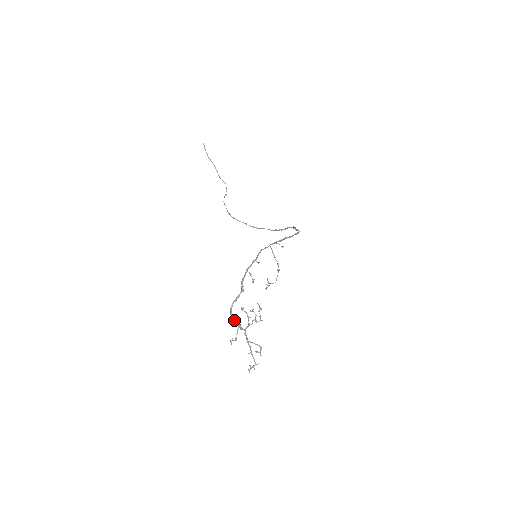
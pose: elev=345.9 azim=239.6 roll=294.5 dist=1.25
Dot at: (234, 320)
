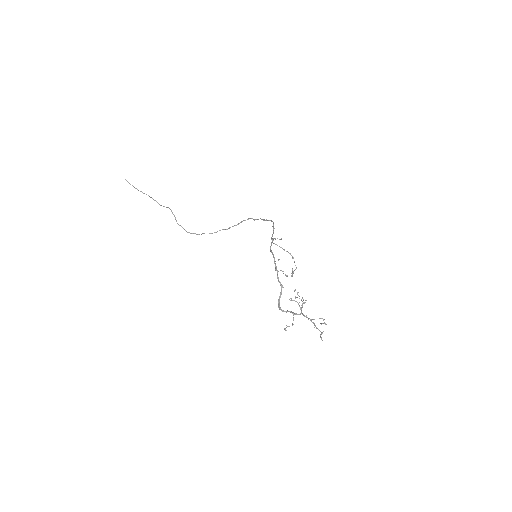
Dot at: occluded
